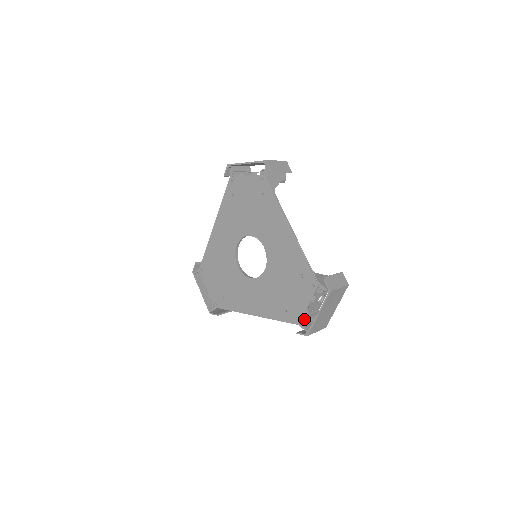
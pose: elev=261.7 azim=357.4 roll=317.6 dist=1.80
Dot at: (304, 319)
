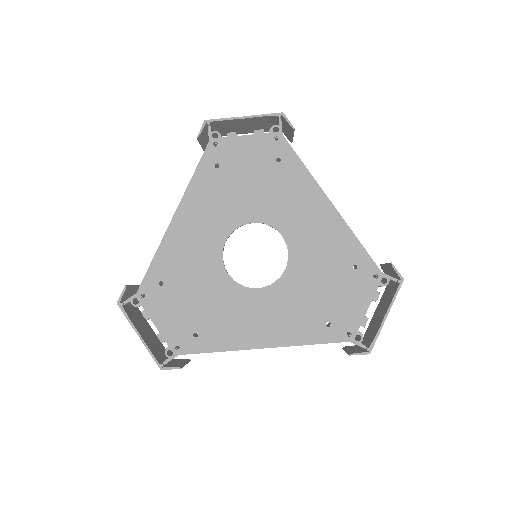
Dot at: (359, 331)
